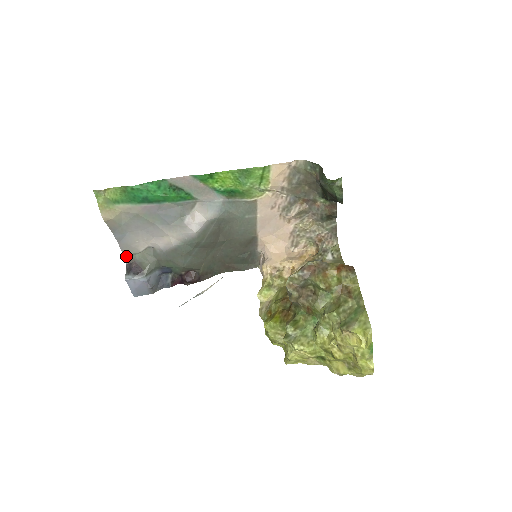
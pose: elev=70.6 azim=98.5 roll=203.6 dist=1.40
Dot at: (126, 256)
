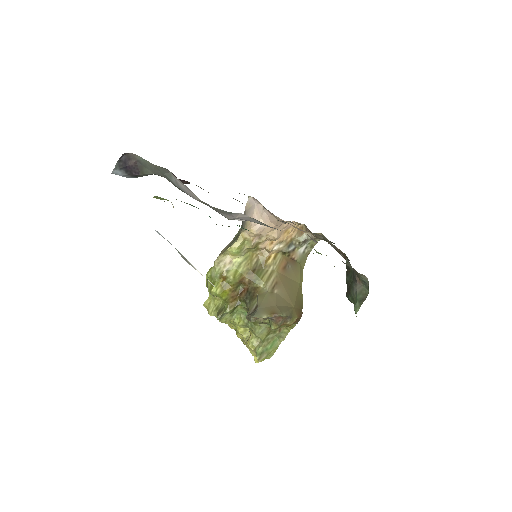
Dot at: (130, 153)
